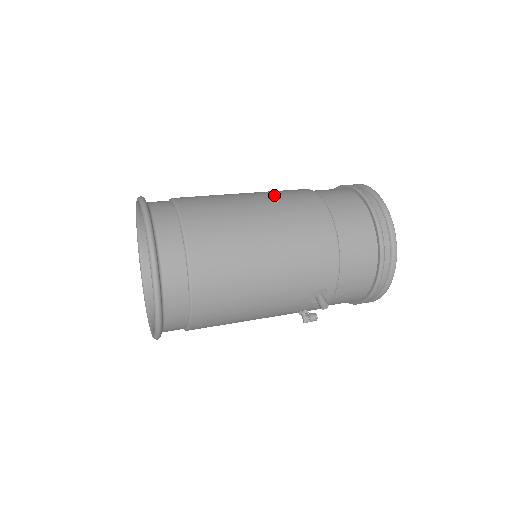
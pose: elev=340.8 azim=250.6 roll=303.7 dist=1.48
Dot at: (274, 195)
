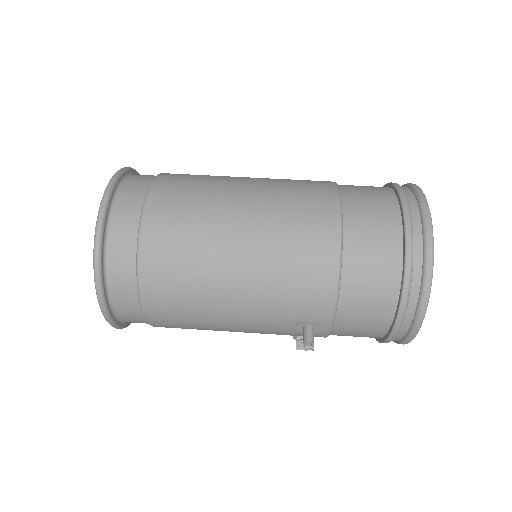
Dot at: (278, 188)
